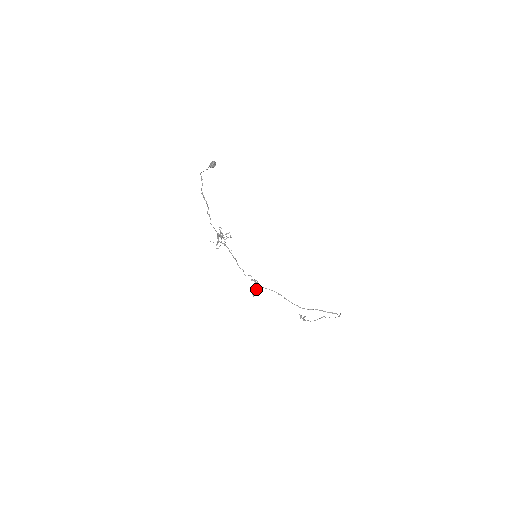
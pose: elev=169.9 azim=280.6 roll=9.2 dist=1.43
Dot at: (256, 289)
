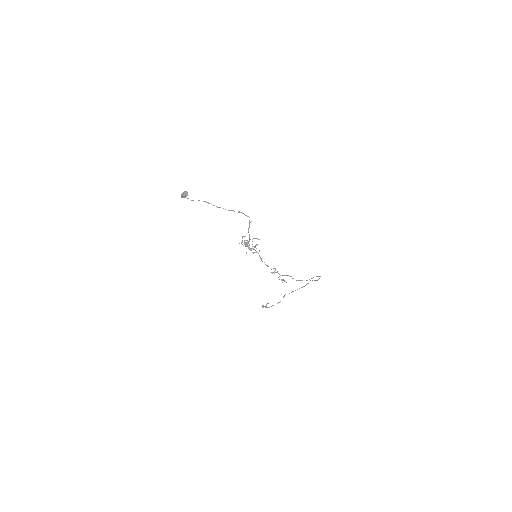
Dot at: occluded
